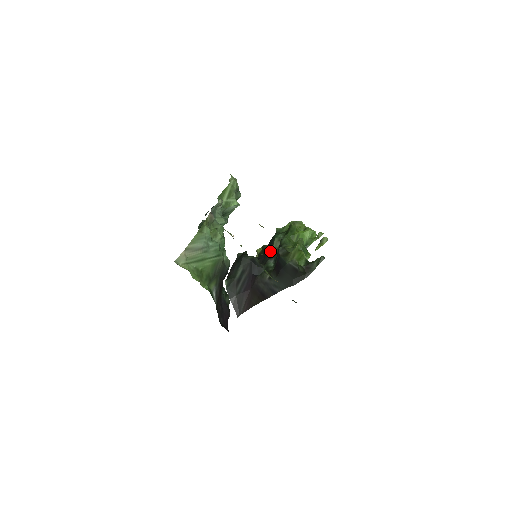
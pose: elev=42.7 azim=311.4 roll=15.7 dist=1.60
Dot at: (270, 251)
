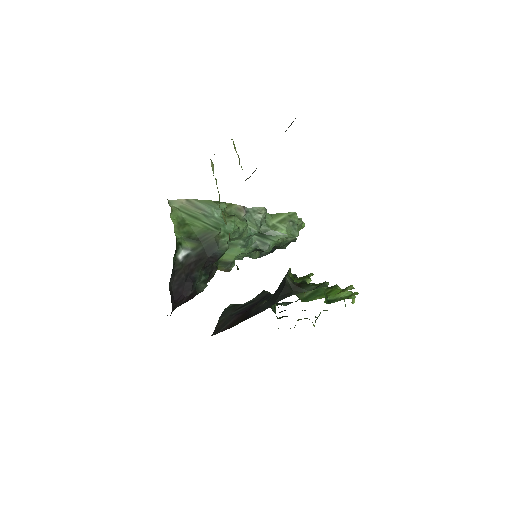
Dot at: occluded
